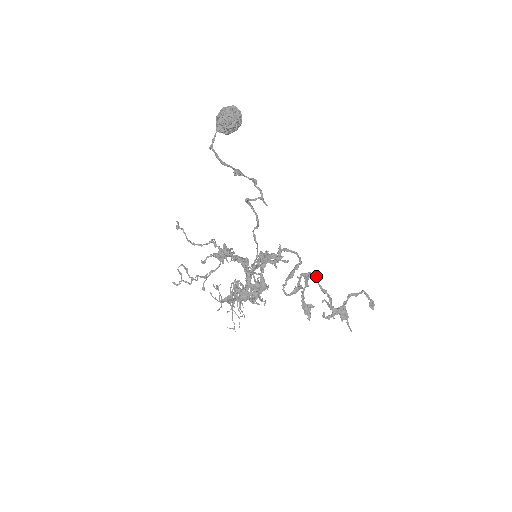
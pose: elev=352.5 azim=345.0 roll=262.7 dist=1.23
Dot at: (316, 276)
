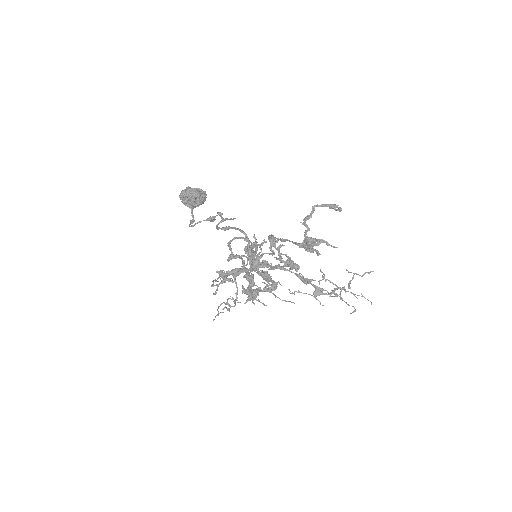
Dot at: (271, 235)
